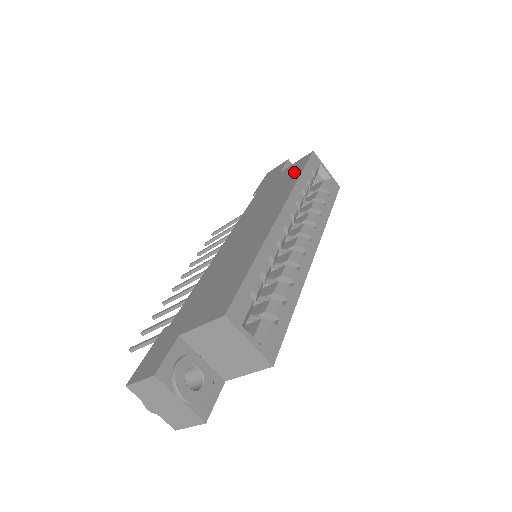
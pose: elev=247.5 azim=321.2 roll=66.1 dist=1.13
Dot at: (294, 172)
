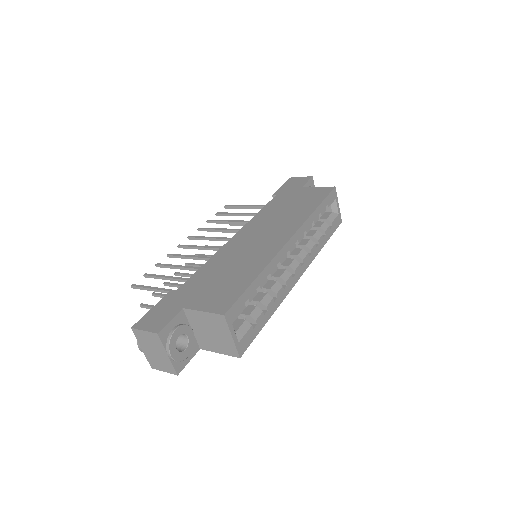
Dot at: (313, 199)
